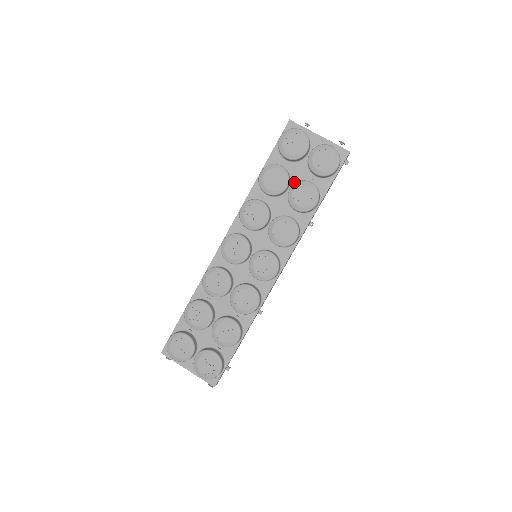
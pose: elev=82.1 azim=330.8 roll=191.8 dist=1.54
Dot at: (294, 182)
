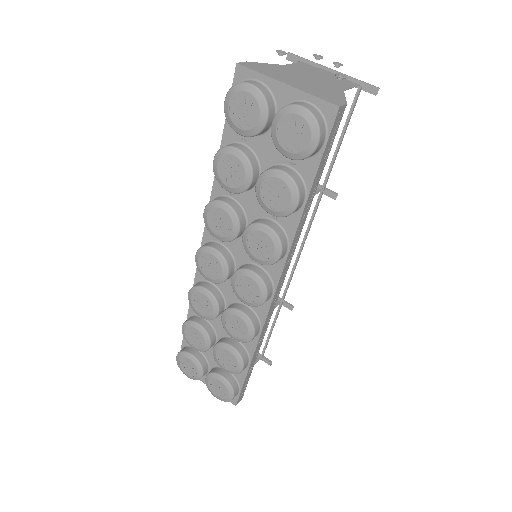
Dot at: (265, 167)
